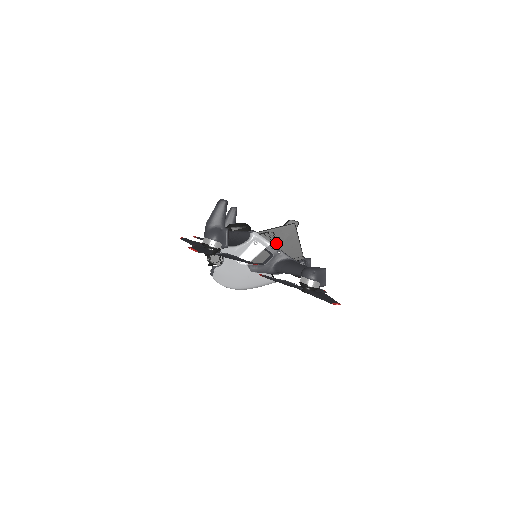
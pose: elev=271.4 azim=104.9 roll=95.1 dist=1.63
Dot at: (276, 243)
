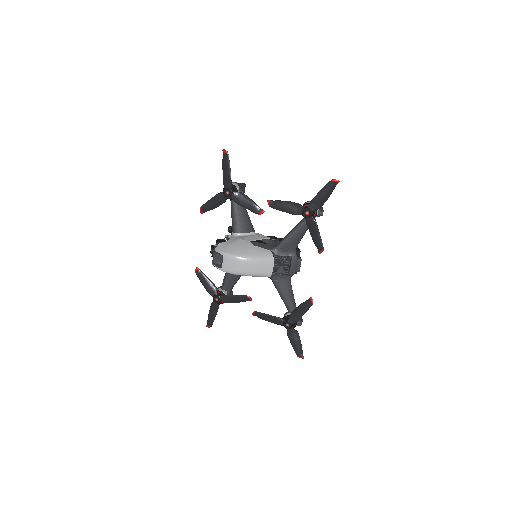
Dot at: occluded
